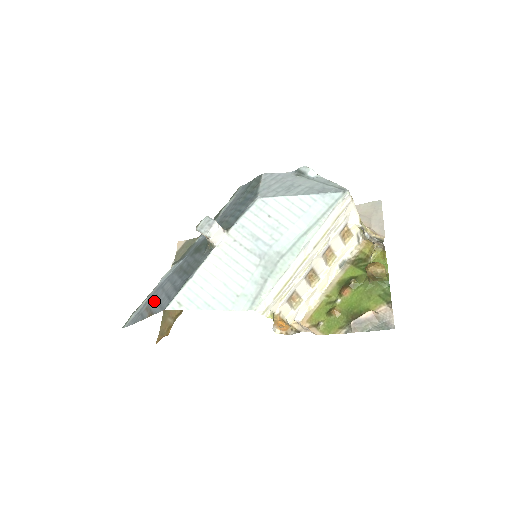
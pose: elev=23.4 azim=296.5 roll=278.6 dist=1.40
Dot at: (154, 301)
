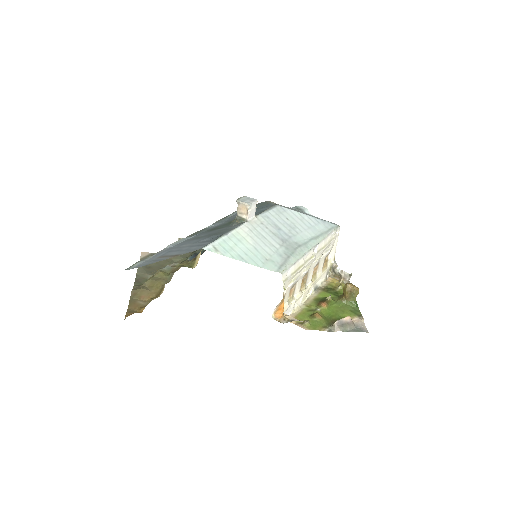
Dot at: (172, 252)
